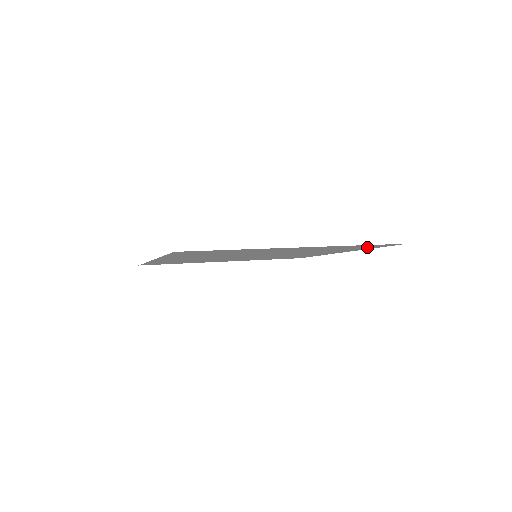
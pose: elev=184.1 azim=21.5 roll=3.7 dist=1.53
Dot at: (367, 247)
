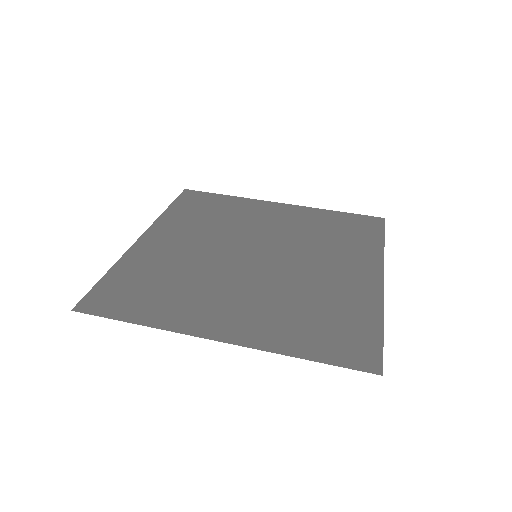
Dot at: (349, 222)
